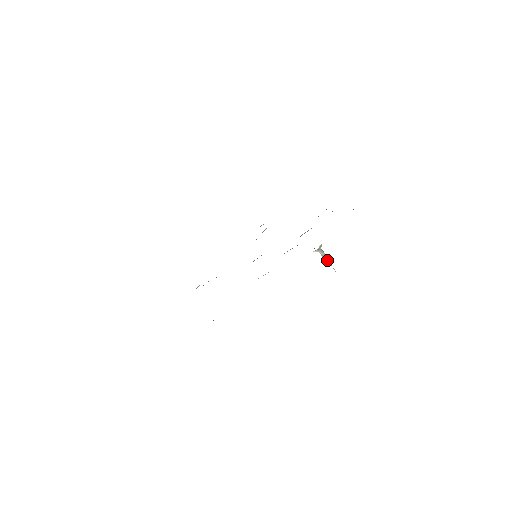
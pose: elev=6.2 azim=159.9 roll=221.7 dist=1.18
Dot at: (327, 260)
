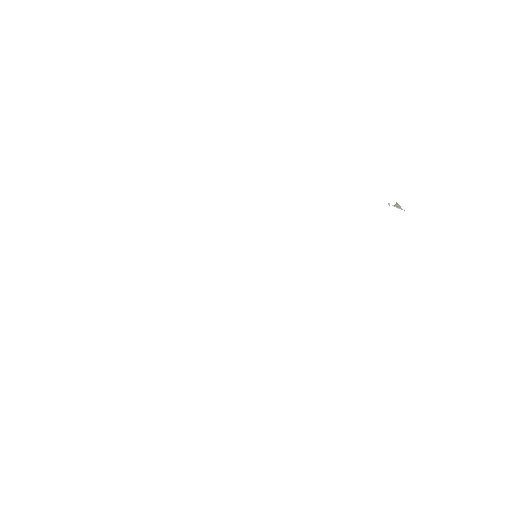
Dot at: (401, 208)
